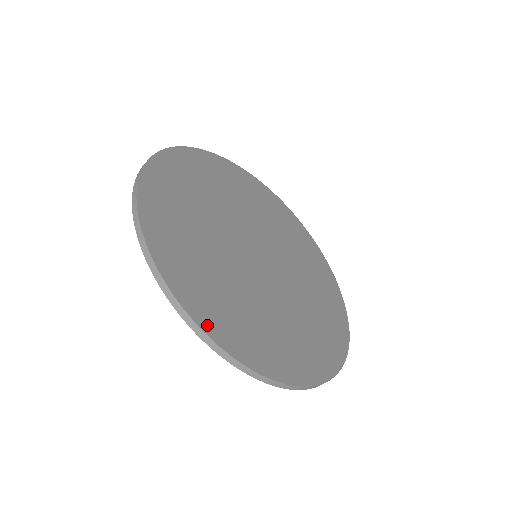
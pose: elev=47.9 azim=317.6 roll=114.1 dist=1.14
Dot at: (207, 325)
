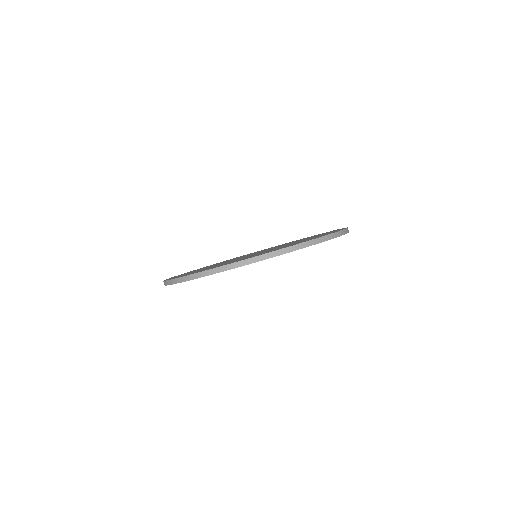
Dot at: occluded
